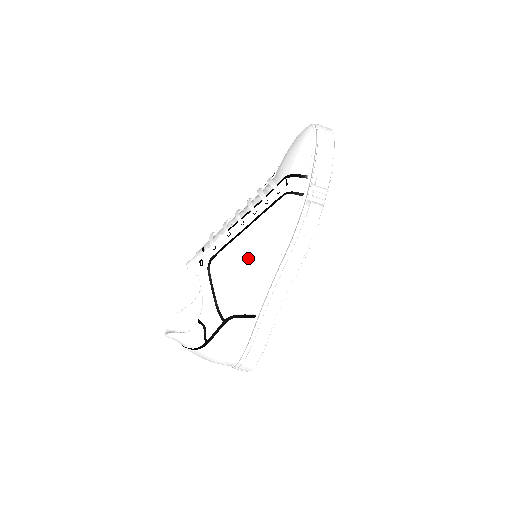
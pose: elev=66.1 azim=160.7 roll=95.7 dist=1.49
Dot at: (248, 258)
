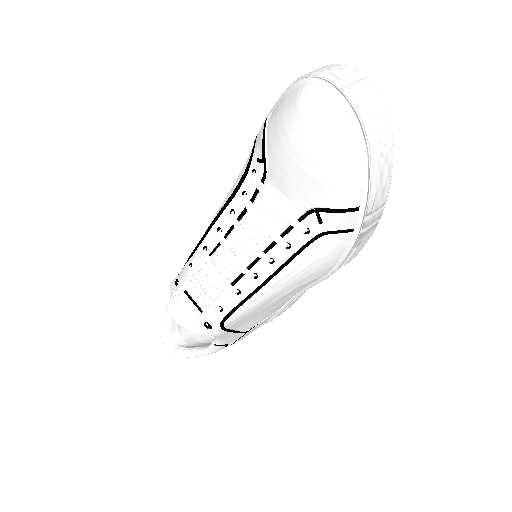
Dot at: (274, 300)
